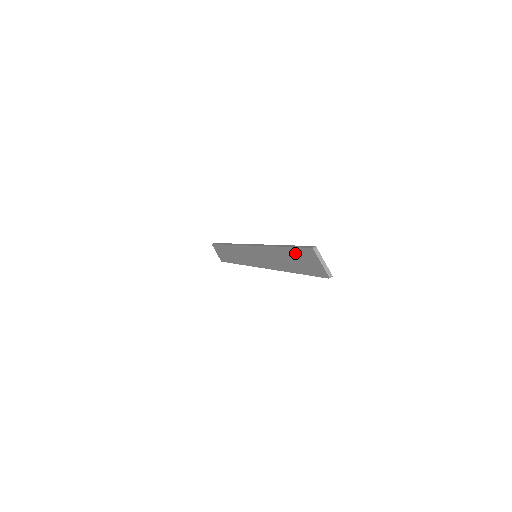
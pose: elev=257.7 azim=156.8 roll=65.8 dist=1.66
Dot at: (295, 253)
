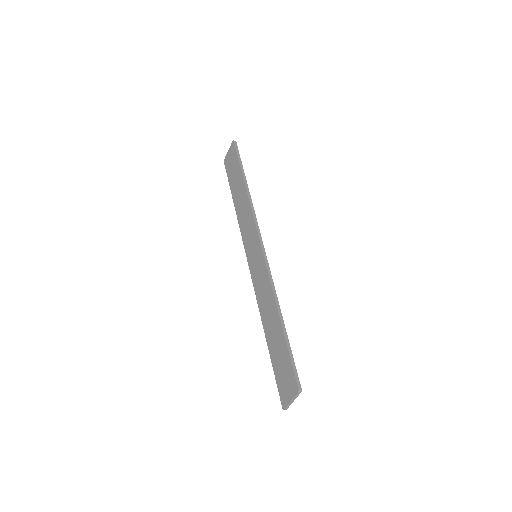
Dot at: (284, 353)
